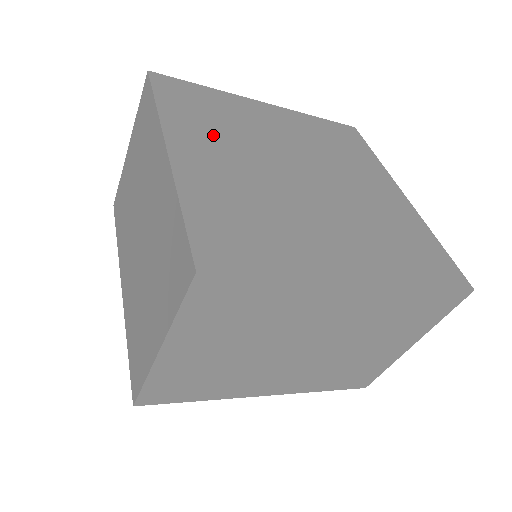
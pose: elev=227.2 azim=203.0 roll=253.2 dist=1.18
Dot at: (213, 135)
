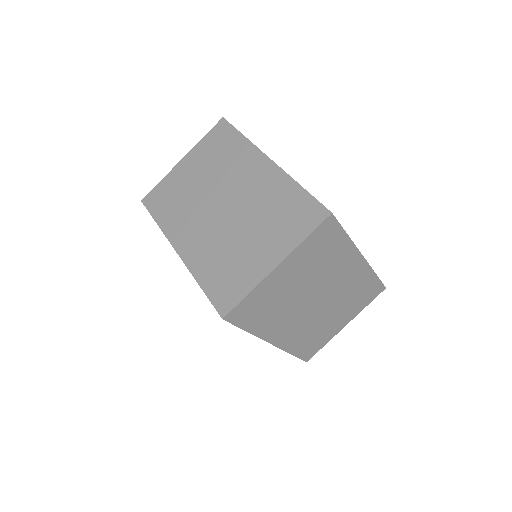
Dot at: occluded
